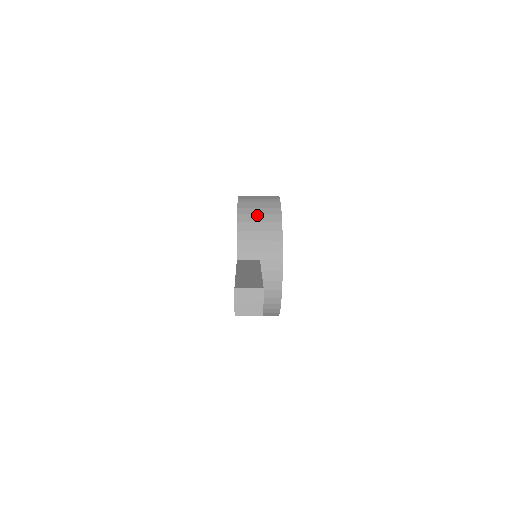
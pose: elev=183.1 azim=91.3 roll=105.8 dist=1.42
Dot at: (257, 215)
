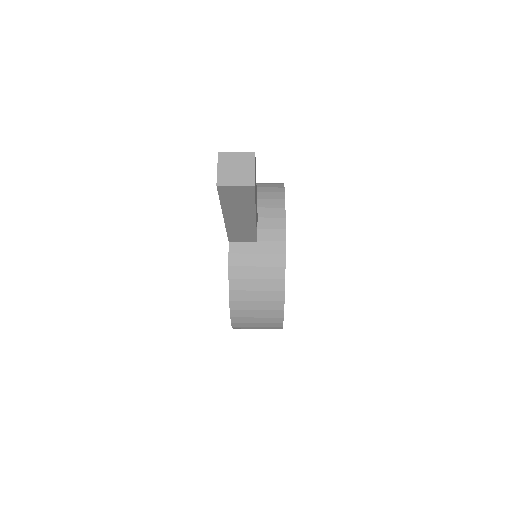
Dot at: (256, 184)
